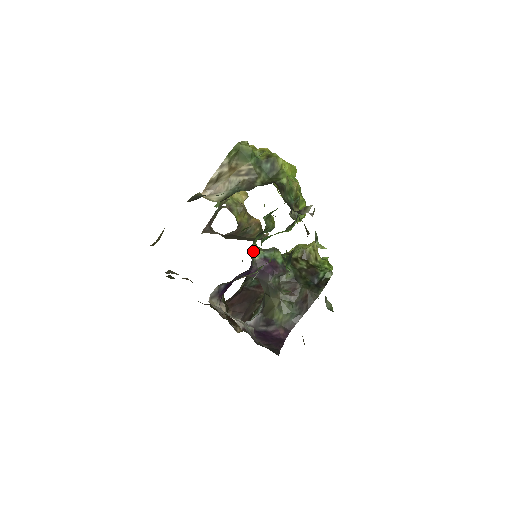
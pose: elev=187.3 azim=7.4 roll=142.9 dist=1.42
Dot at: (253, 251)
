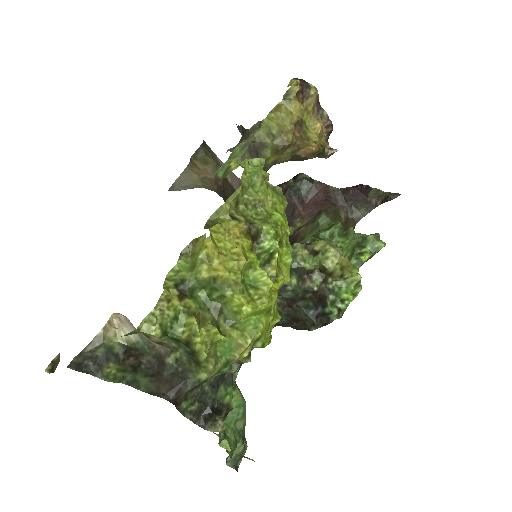
Dot at: occluded
